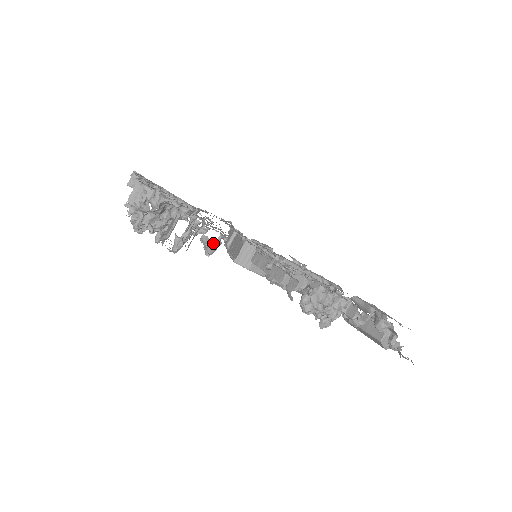
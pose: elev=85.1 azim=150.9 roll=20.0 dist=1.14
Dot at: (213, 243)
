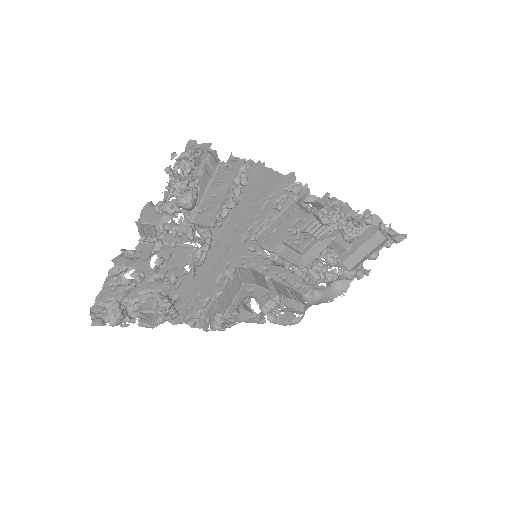
Dot at: (243, 173)
